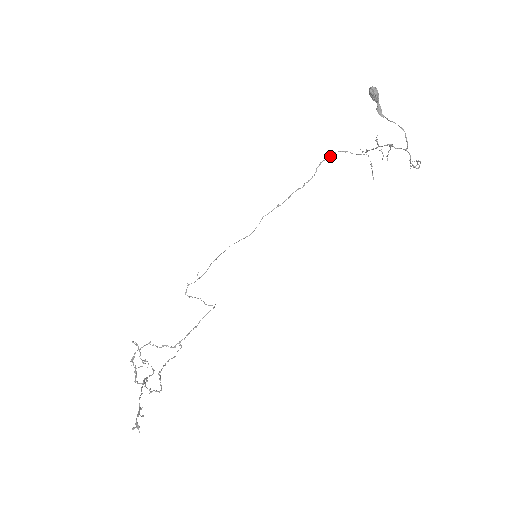
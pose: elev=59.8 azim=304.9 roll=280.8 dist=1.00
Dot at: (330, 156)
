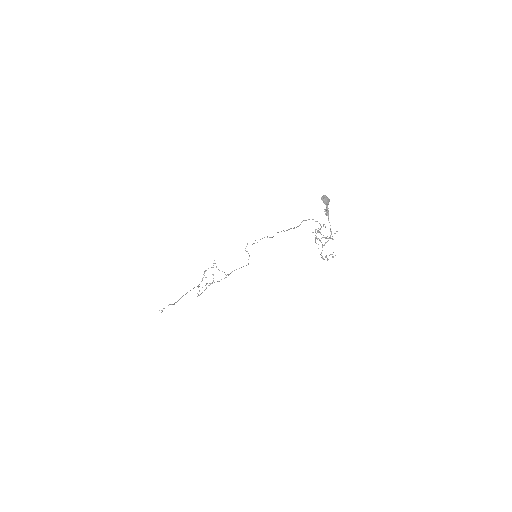
Dot at: occluded
